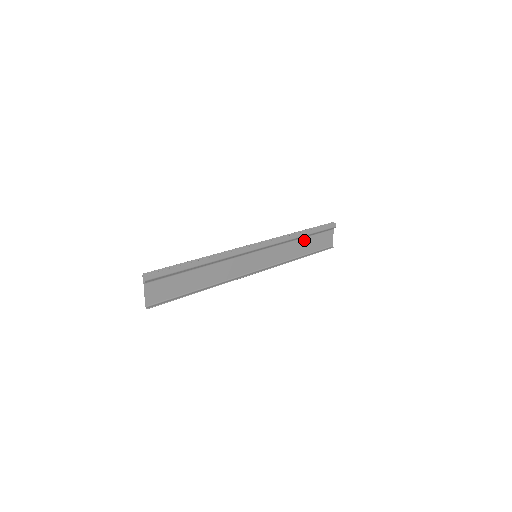
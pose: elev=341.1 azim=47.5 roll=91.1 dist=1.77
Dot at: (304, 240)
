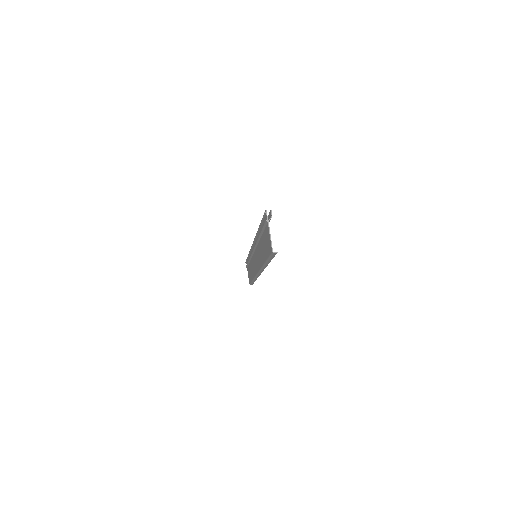
Dot at: occluded
